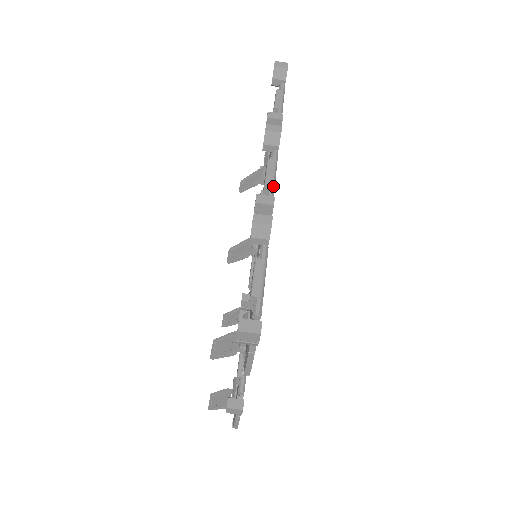
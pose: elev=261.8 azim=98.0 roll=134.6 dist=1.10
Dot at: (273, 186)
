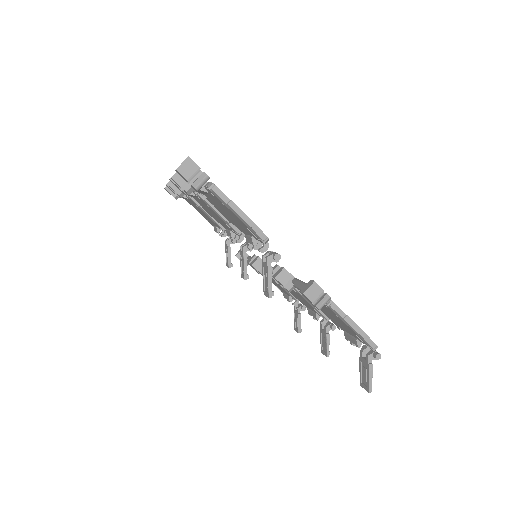
Dot at: occluded
